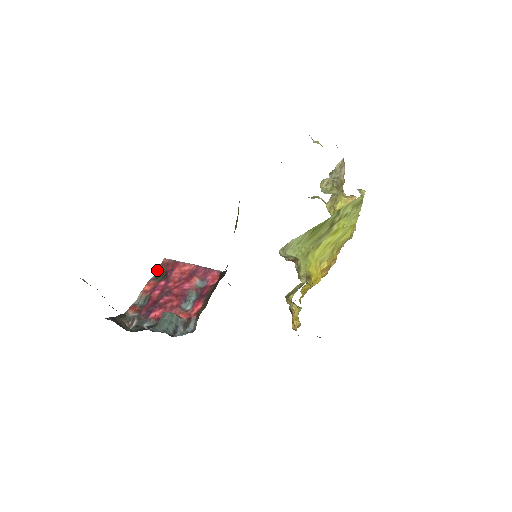
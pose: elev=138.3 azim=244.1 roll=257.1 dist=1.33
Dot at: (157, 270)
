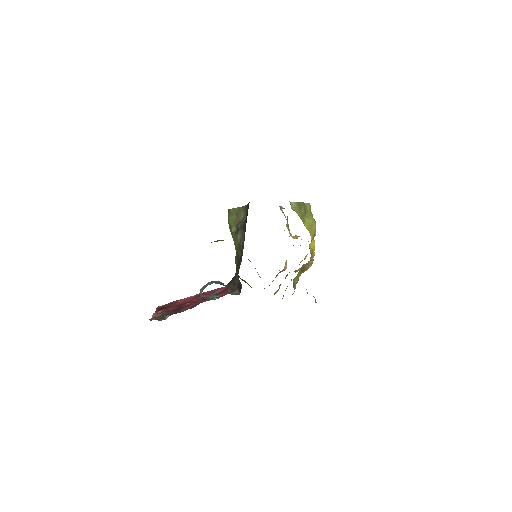
Dot at: (156, 311)
